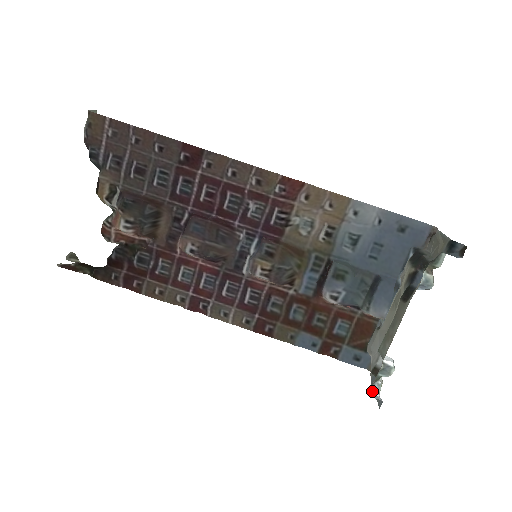
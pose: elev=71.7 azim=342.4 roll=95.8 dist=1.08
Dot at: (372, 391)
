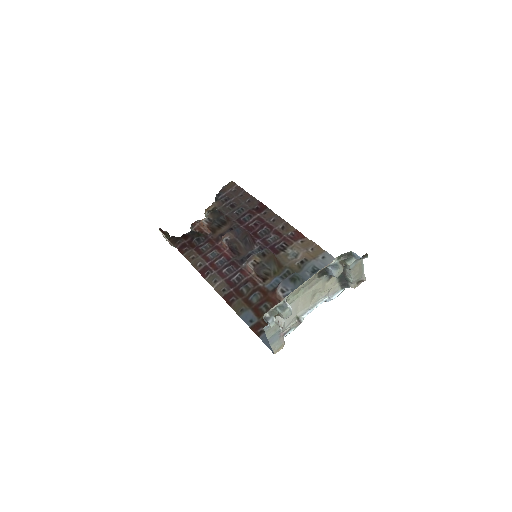
Dot at: (266, 320)
